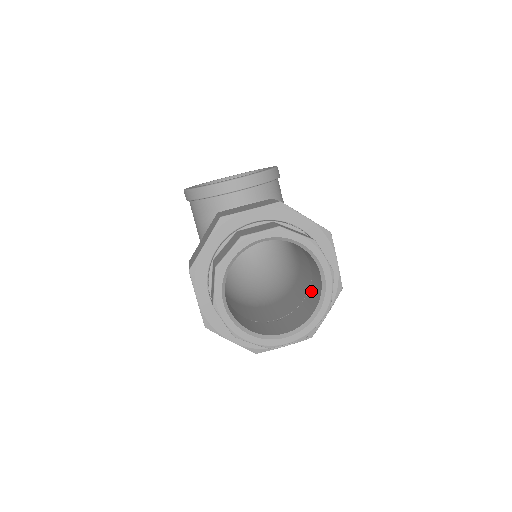
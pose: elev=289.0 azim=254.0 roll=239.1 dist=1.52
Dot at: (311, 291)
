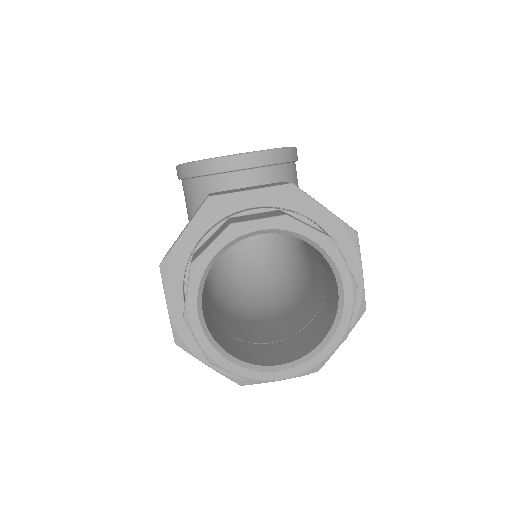
Dot at: (323, 309)
